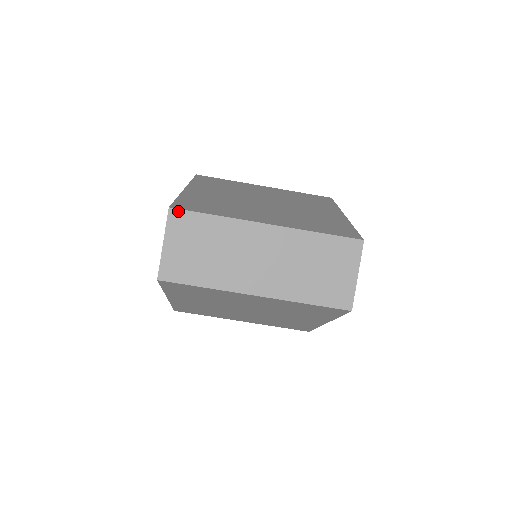
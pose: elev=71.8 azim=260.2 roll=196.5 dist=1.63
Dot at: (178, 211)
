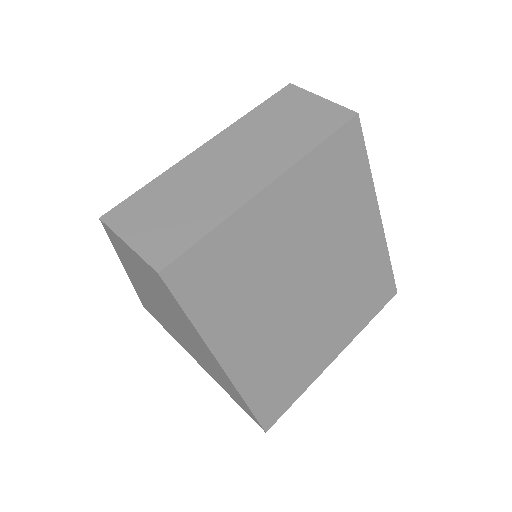
Dot at: (111, 212)
